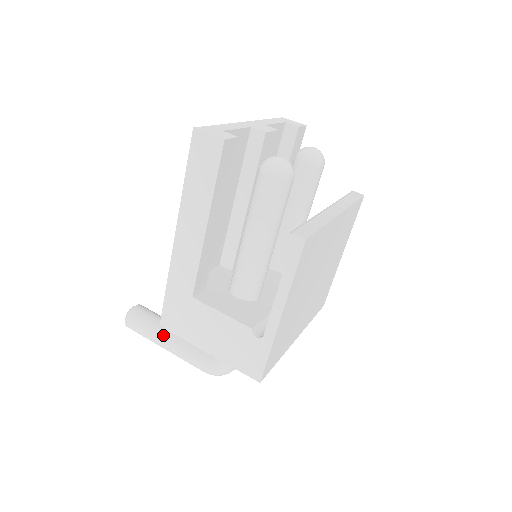
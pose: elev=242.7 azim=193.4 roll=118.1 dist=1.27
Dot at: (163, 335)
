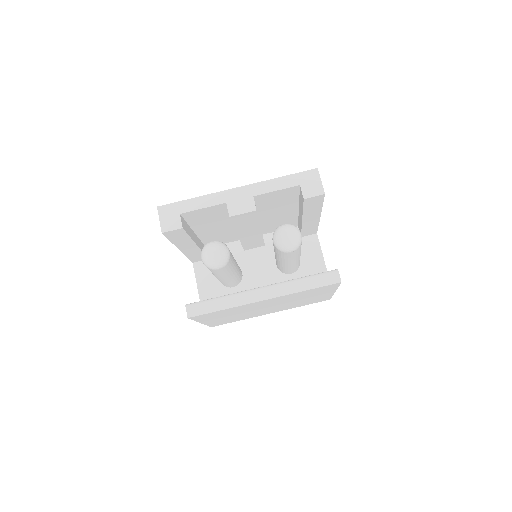
Dot at: occluded
